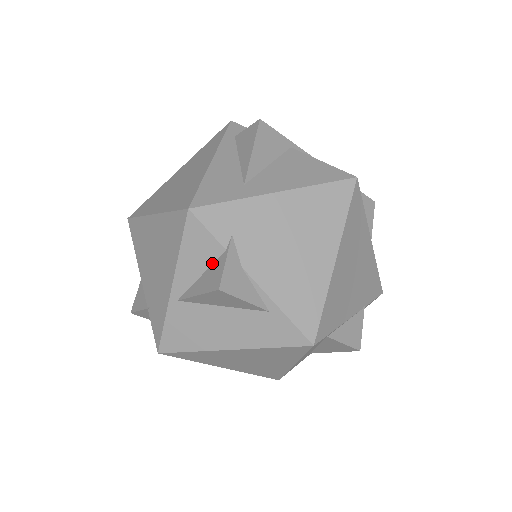
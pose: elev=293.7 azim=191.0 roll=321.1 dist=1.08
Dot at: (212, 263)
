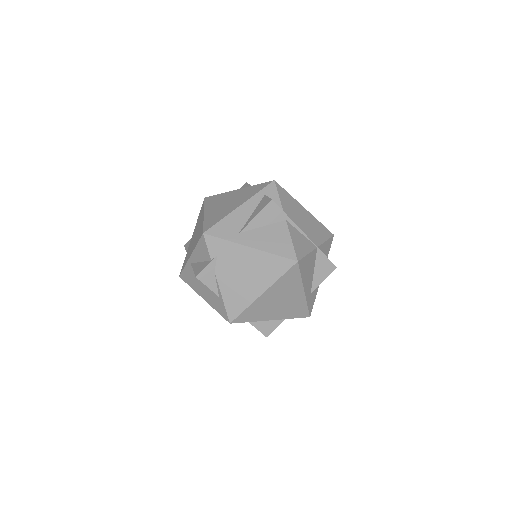
Dot at: (205, 261)
